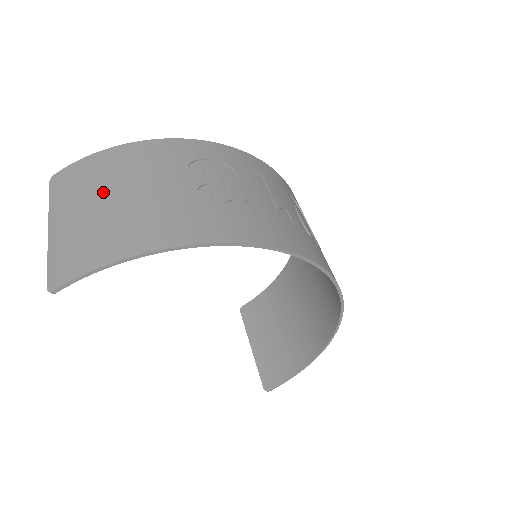
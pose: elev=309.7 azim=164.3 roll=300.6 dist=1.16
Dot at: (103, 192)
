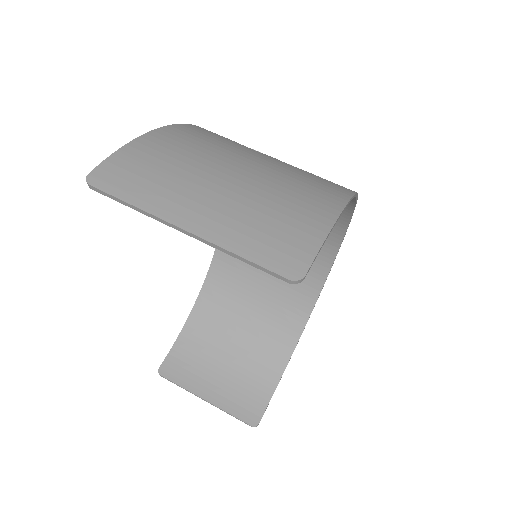
Dot at: (217, 169)
